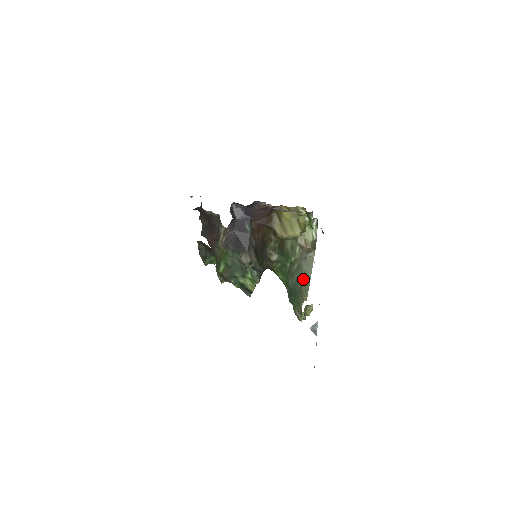
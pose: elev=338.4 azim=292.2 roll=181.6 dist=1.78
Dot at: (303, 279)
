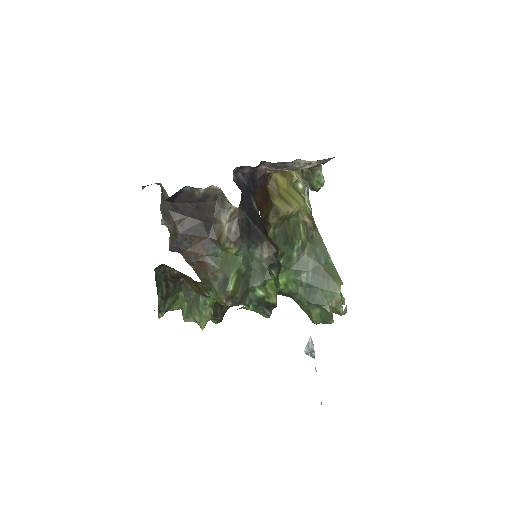
Dot at: (323, 262)
